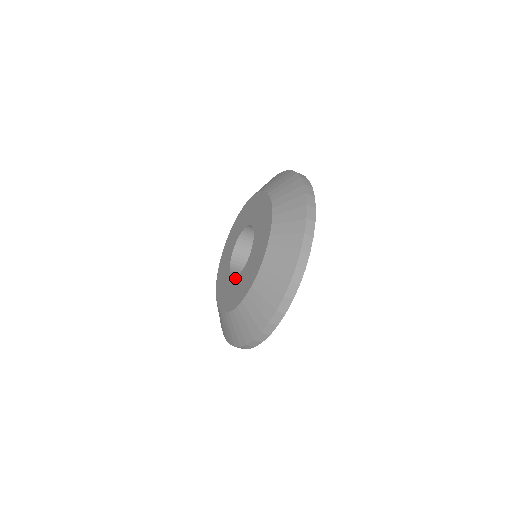
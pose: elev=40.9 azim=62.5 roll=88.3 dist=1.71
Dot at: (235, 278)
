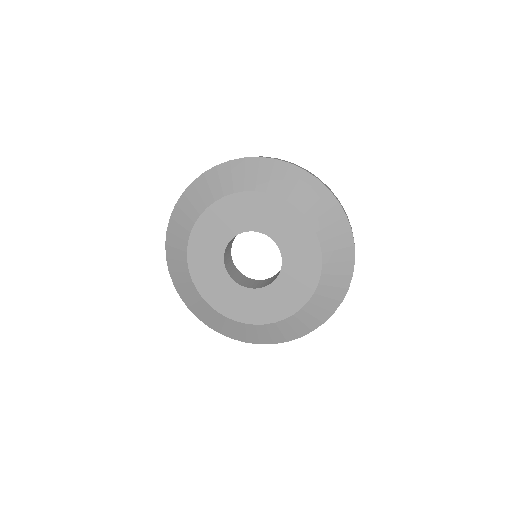
Dot at: (224, 269)
